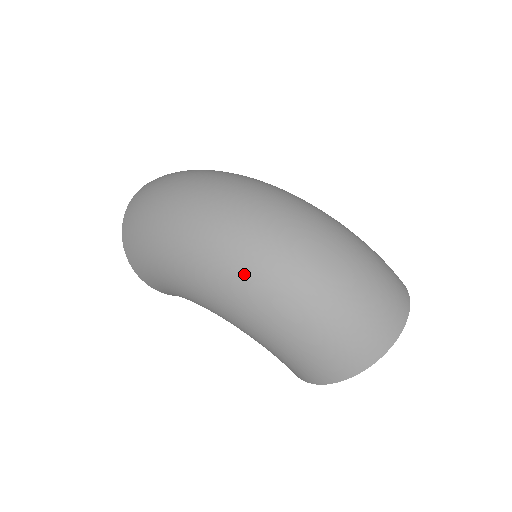
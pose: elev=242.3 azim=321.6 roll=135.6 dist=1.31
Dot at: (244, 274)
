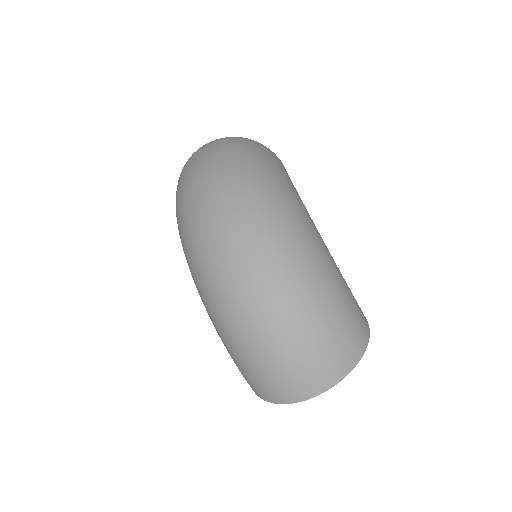
Dot at: (204, 283)
